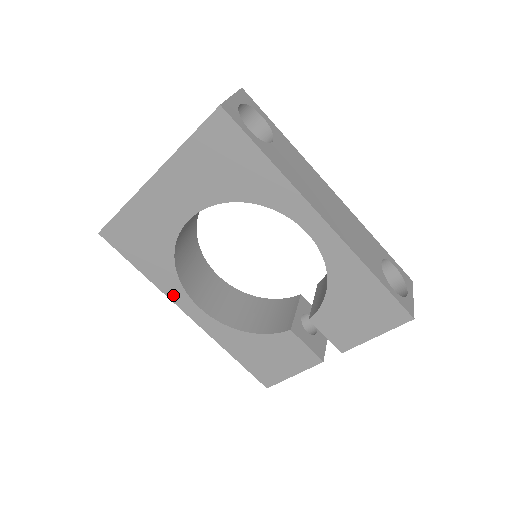
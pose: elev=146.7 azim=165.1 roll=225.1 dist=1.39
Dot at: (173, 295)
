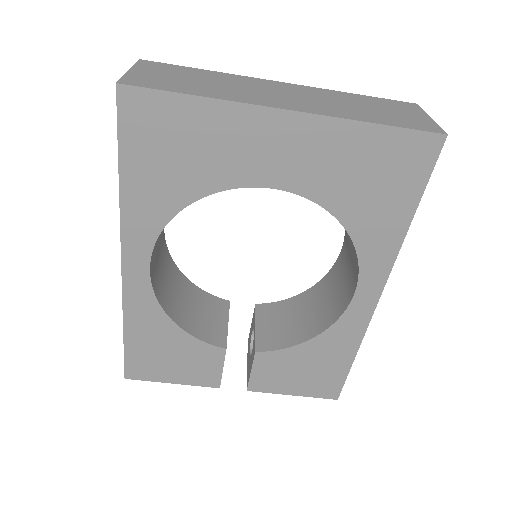
Dot at: (132, 233)
